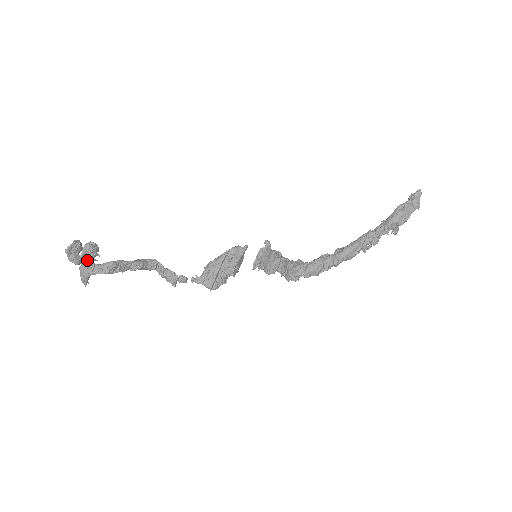
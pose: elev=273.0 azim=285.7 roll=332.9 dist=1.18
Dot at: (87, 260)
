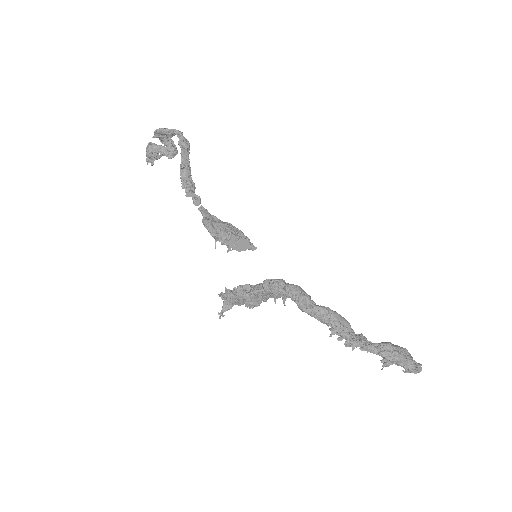
Dot at: (171, 139)
